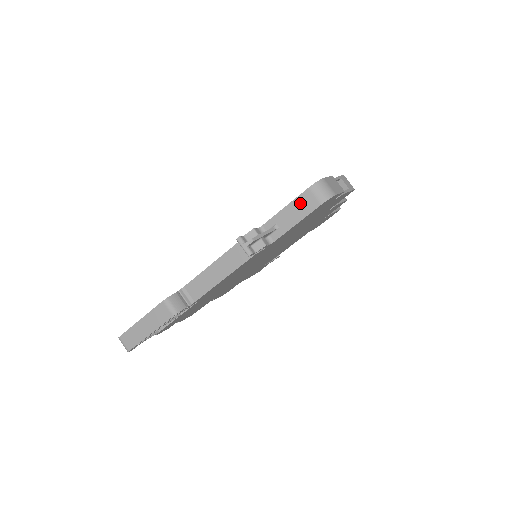
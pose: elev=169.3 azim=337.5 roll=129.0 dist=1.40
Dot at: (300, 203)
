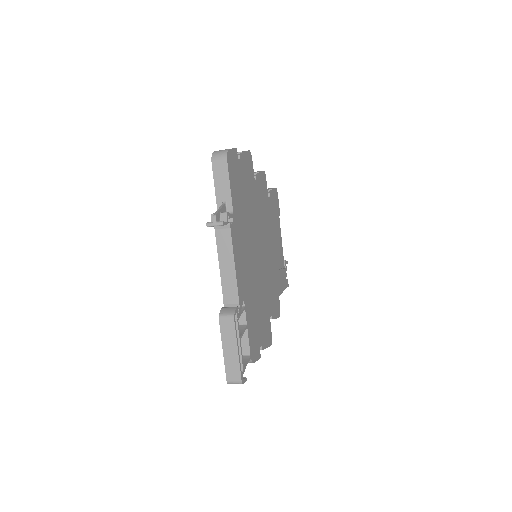
Dot at: (218, 175)
